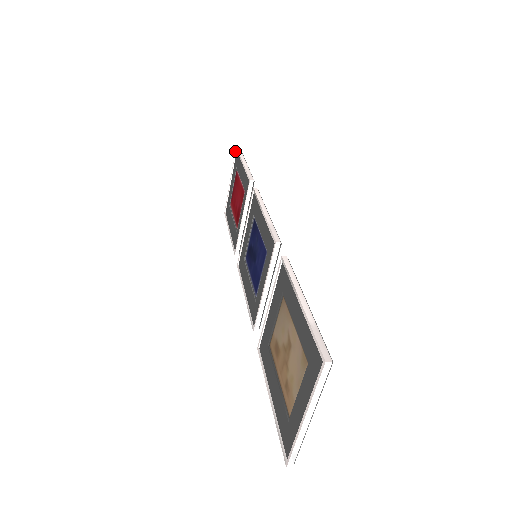
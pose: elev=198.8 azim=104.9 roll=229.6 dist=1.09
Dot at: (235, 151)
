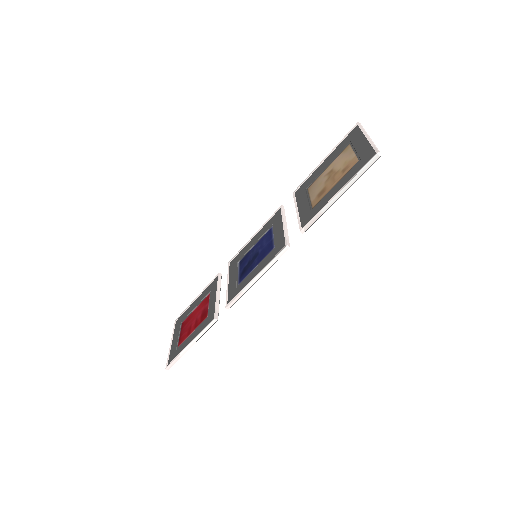
Dot at: (174, 323)
